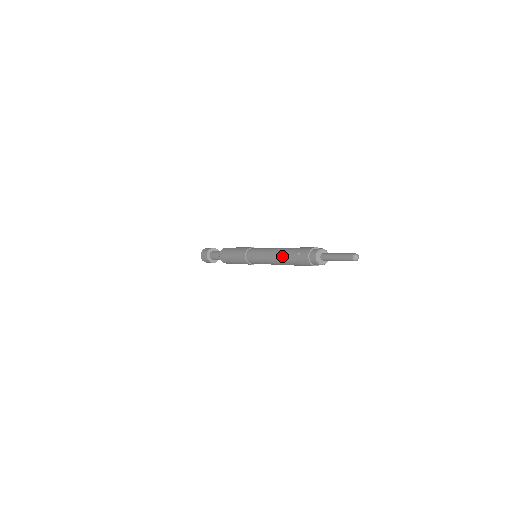
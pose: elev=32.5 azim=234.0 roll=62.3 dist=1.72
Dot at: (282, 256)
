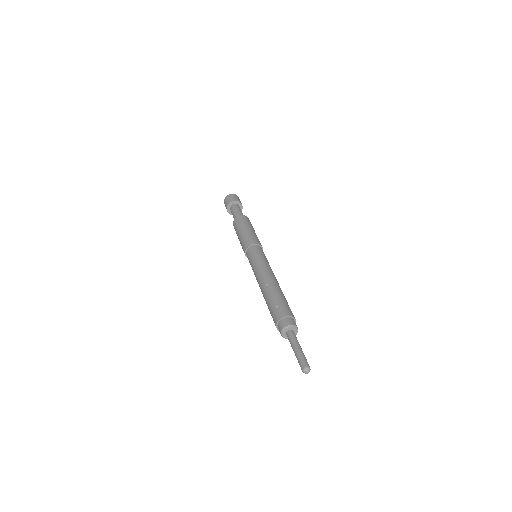
Dot at: (266, 289)
